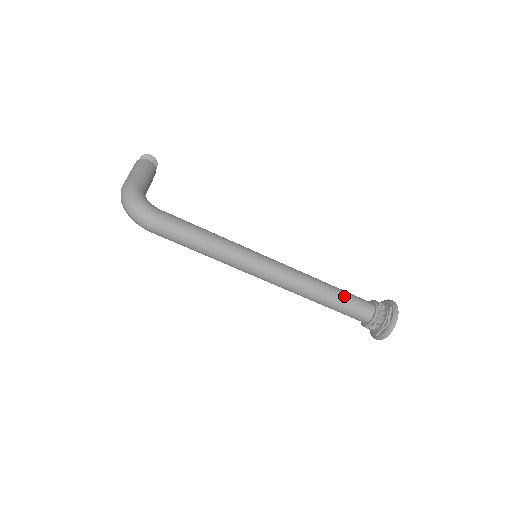
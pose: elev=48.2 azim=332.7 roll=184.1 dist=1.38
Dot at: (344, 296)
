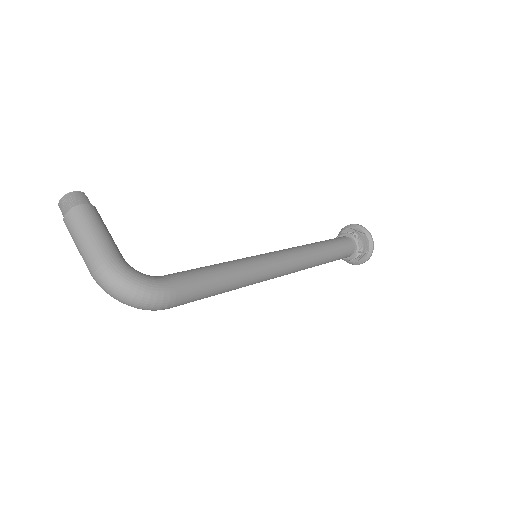
Dot at: (335, 248)
